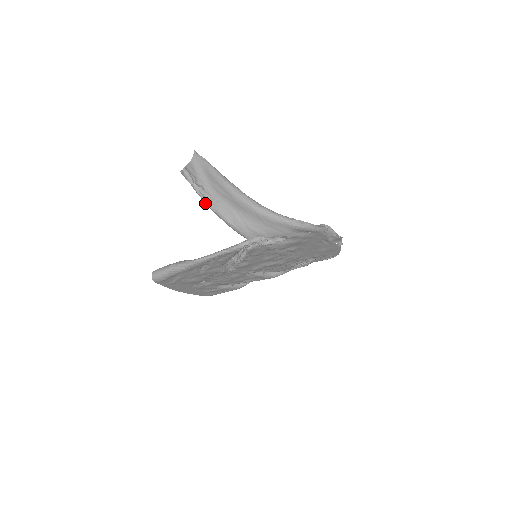
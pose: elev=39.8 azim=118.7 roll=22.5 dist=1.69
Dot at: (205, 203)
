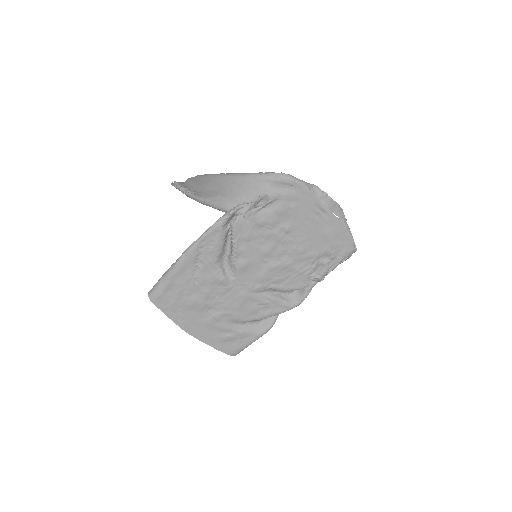
Dot at: (191, 198)
